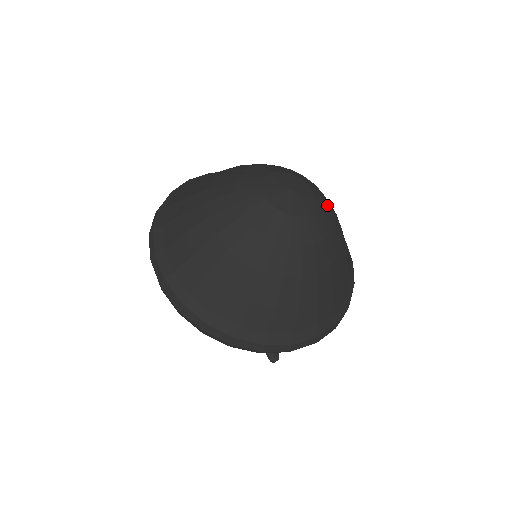
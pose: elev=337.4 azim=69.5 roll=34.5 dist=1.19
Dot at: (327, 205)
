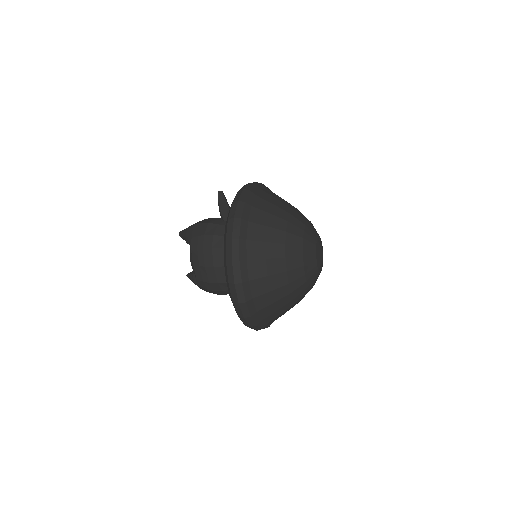
Dot at: occluded
